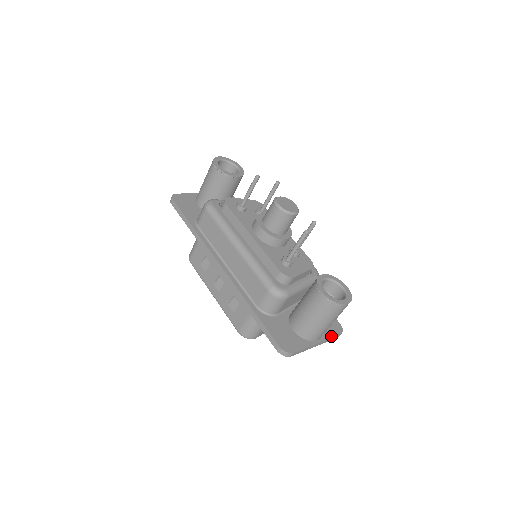
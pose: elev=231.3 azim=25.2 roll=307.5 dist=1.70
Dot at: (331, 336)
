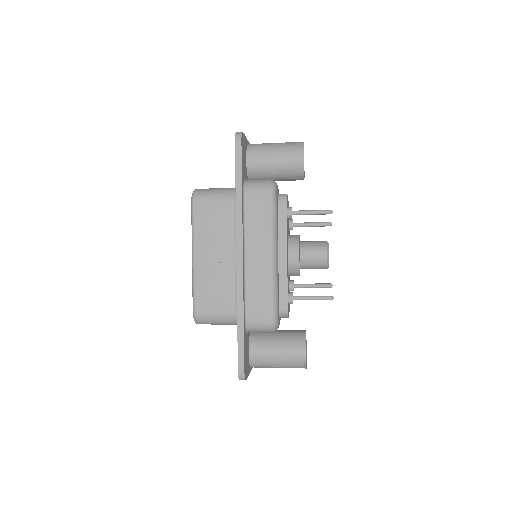
Dot at: occluded
